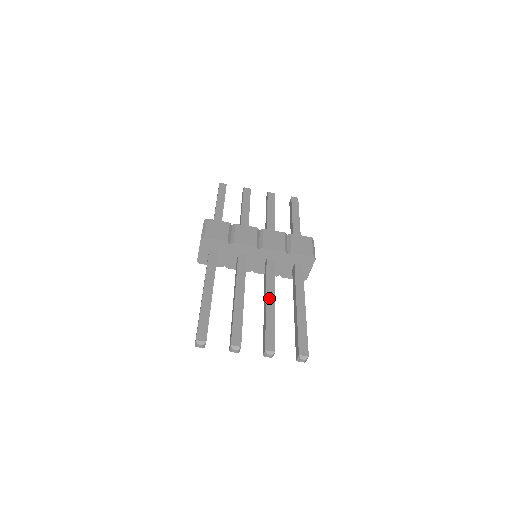
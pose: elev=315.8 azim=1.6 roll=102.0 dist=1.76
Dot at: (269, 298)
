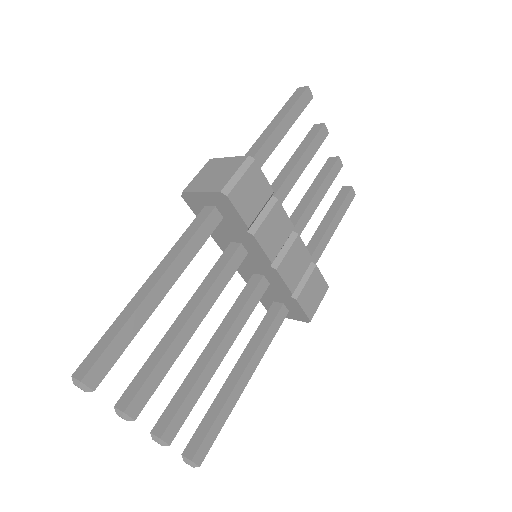
Dot at: (223, 347)
